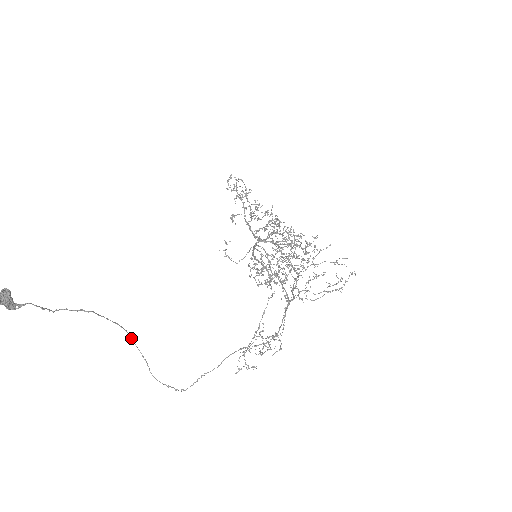
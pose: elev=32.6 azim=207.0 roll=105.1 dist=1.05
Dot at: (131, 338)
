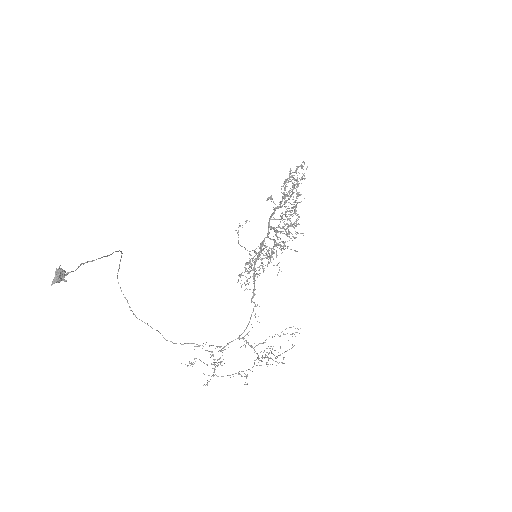
Dot at: (121, 256)
